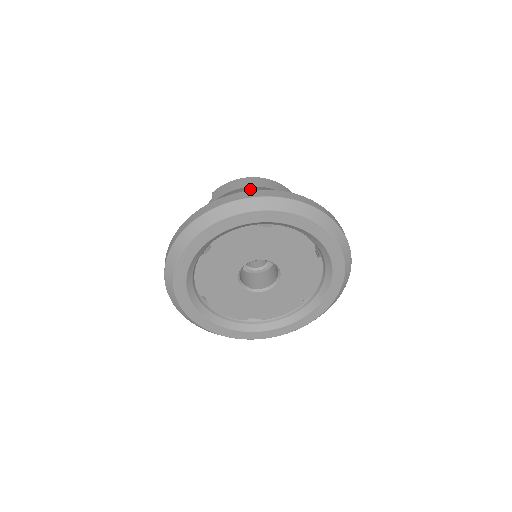
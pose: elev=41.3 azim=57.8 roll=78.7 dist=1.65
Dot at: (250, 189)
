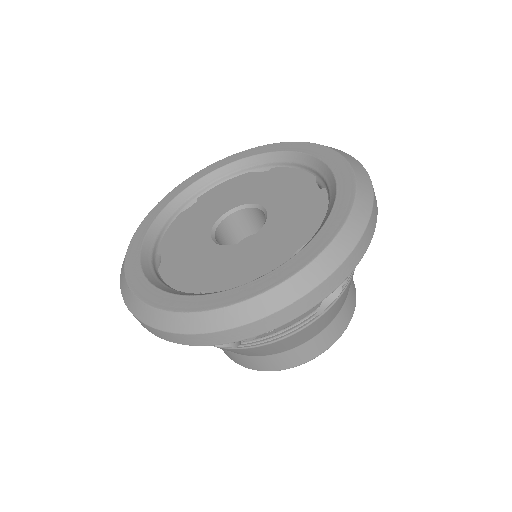
Dot at: occluded
